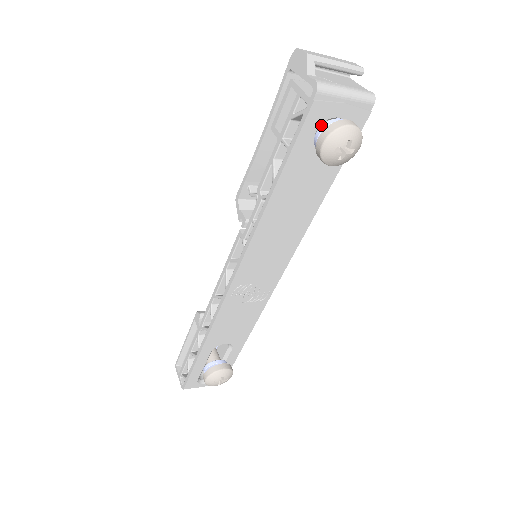
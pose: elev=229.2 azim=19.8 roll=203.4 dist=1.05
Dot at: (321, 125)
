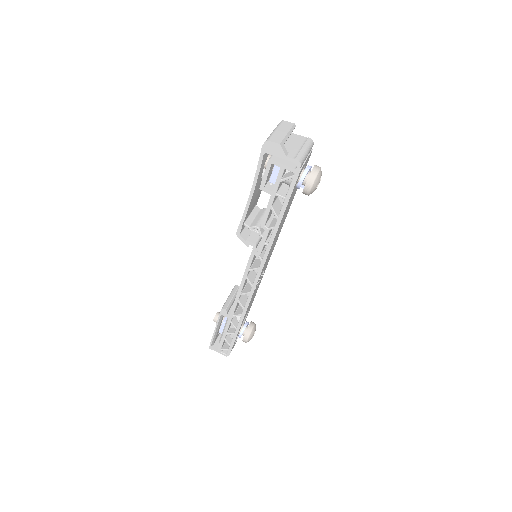
Dot at: occluded
